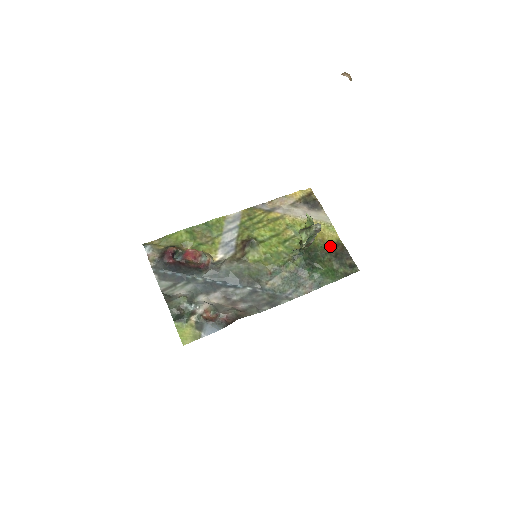
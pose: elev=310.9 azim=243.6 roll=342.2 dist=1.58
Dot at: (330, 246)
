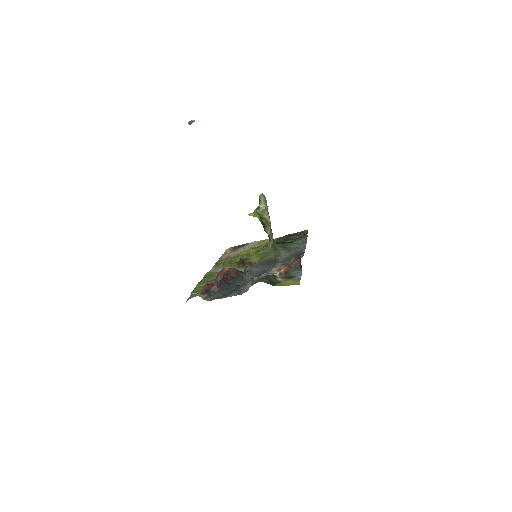
Dot at: occluded
